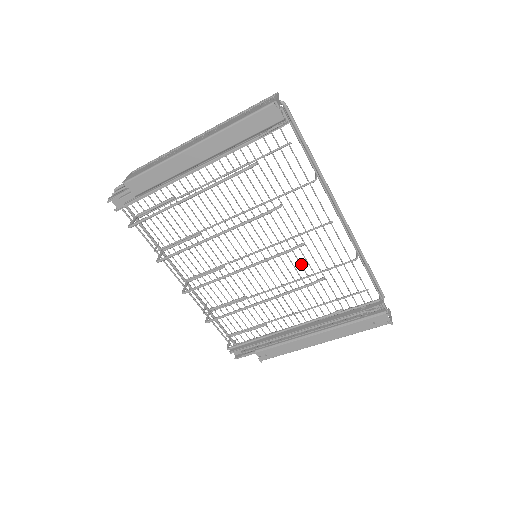
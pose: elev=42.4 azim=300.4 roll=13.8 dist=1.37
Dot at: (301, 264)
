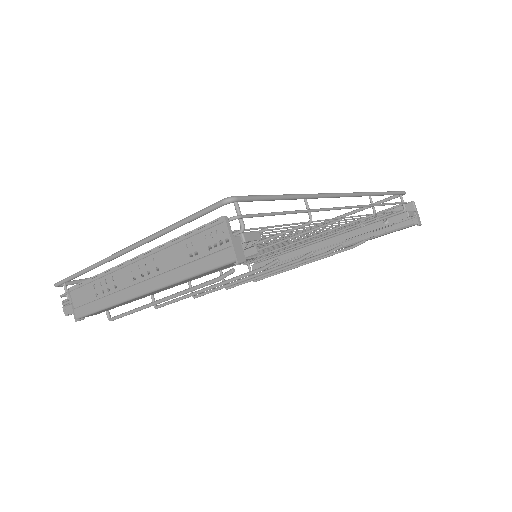
Dot at: (308, 234)
